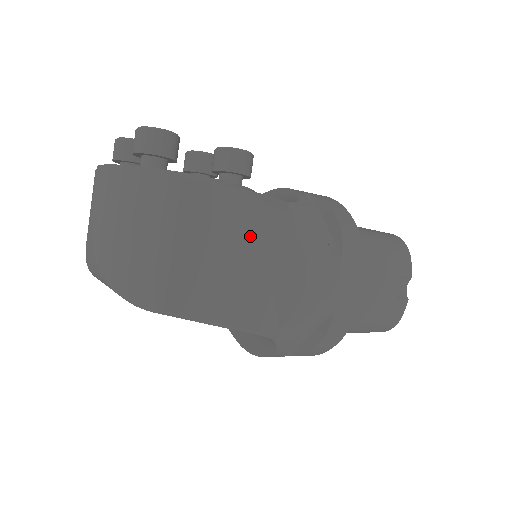
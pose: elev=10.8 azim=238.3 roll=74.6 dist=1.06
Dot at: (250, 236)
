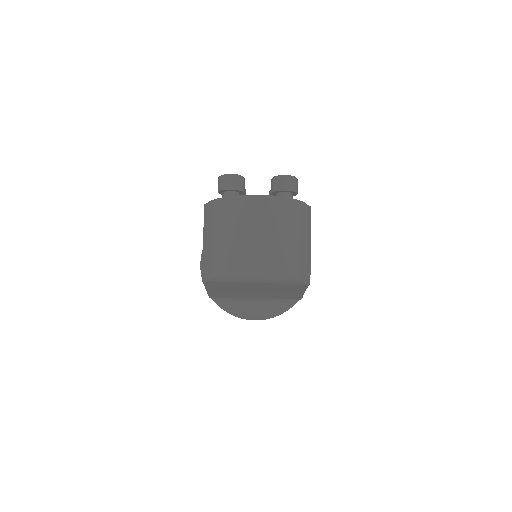
Dot at: occluded
